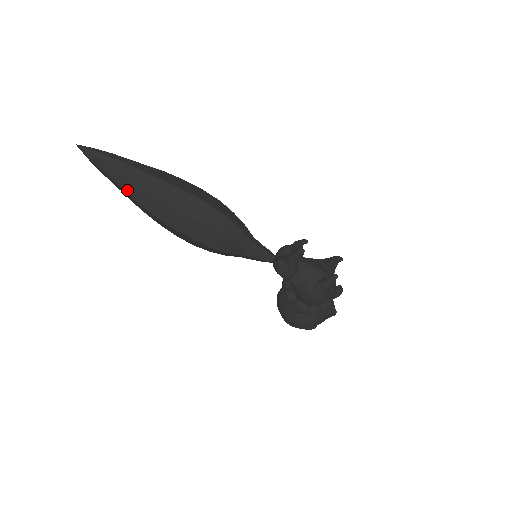
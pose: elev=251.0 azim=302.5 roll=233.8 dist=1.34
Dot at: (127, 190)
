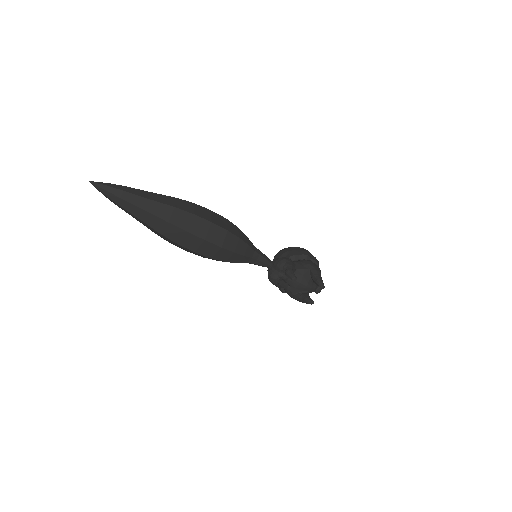
Dot at: occluded
